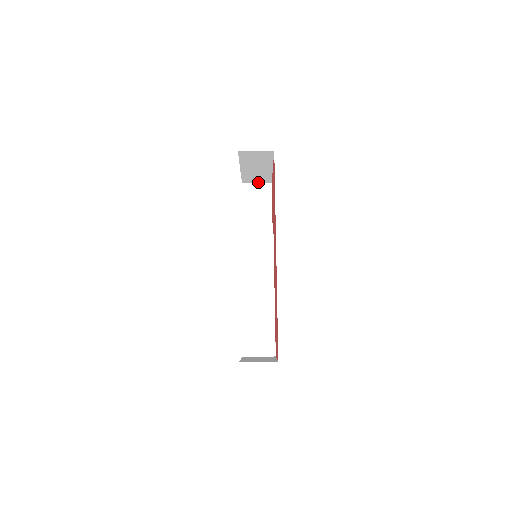
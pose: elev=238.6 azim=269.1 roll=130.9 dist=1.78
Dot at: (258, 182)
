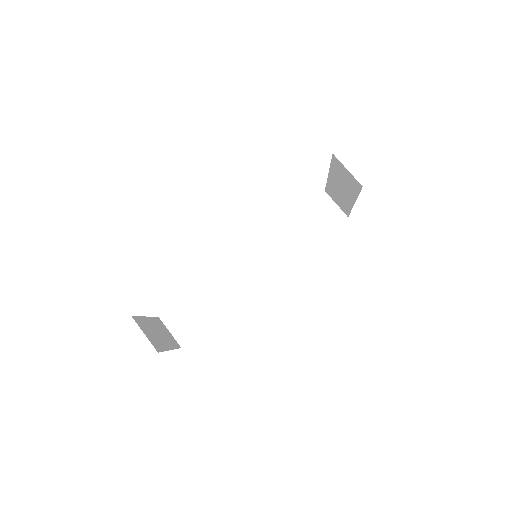
Dot at: (338, 204)
